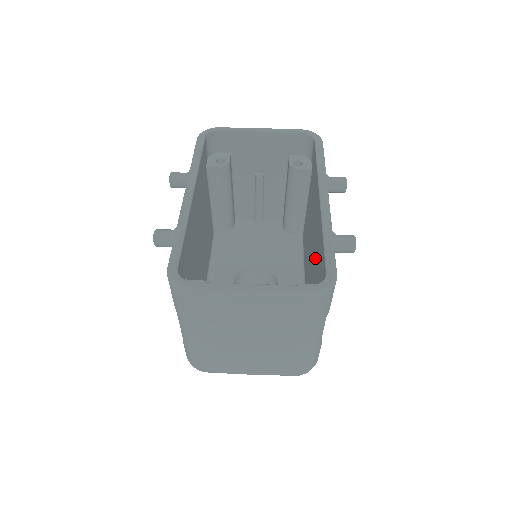
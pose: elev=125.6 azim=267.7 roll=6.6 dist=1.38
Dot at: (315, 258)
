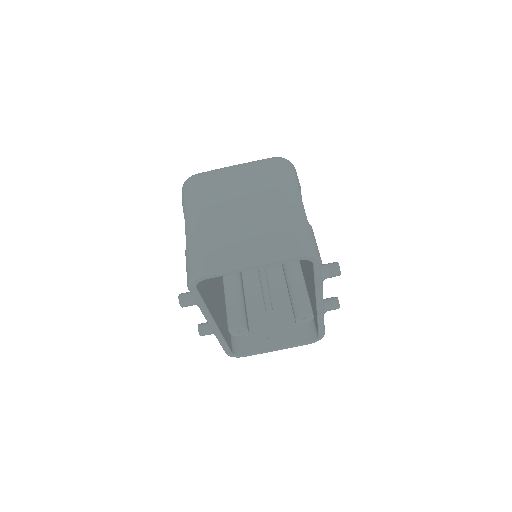
Dot at: (308, 286)
